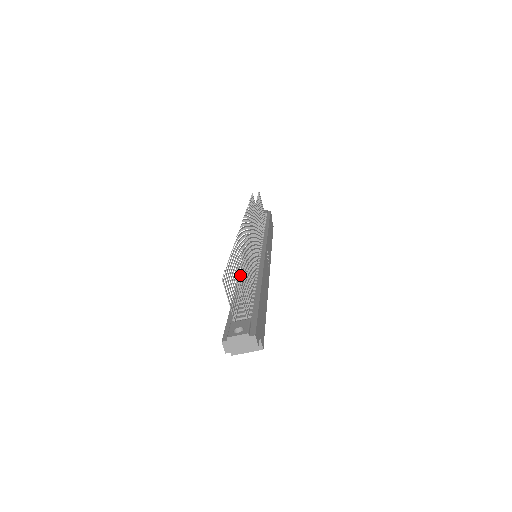
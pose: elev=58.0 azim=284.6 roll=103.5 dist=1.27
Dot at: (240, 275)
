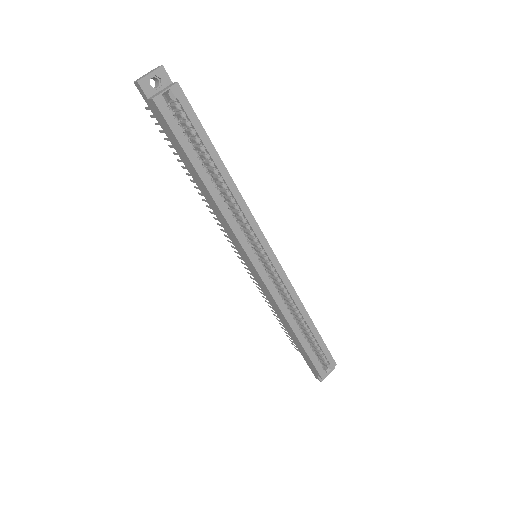
Dot at: occluded
